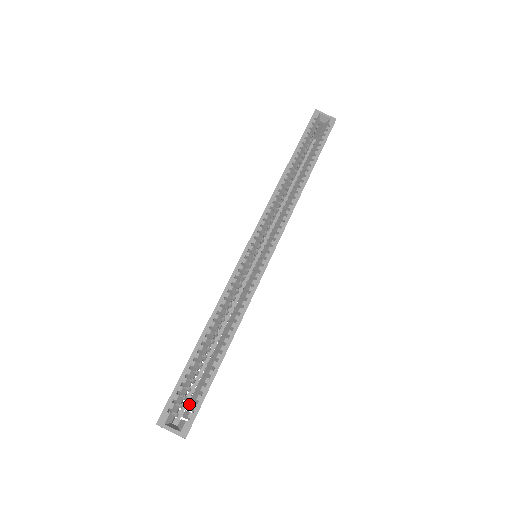
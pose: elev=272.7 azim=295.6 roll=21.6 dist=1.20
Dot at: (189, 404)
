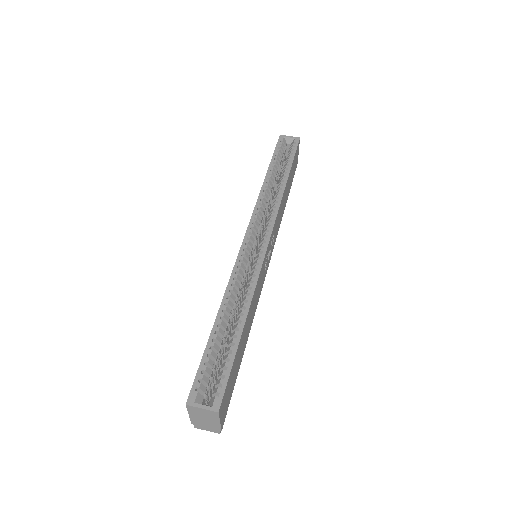
Dot at: (216, 382)
